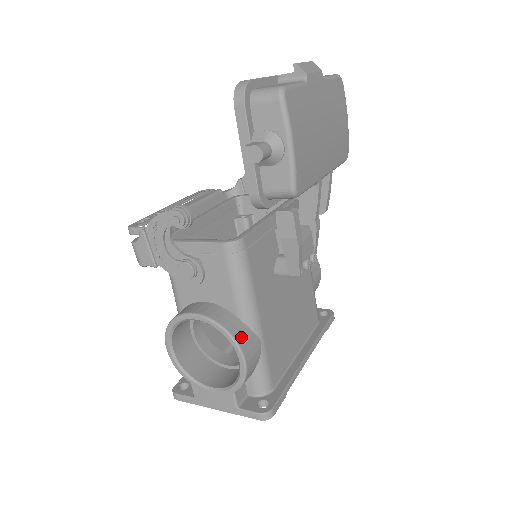
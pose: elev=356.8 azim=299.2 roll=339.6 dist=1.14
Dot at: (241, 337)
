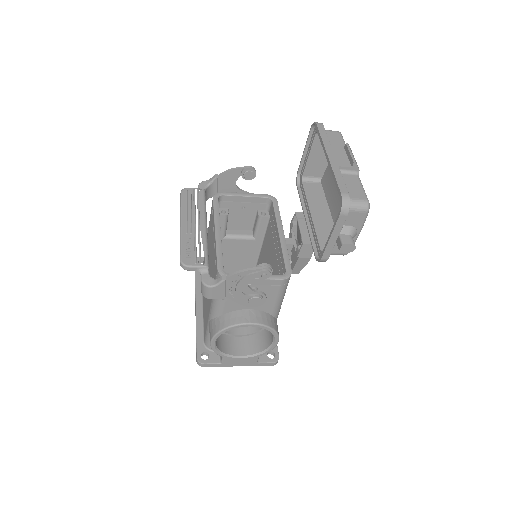
Dot at: (277, 328)
